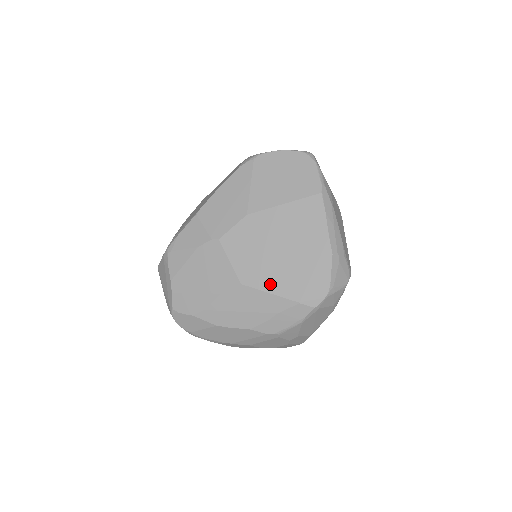
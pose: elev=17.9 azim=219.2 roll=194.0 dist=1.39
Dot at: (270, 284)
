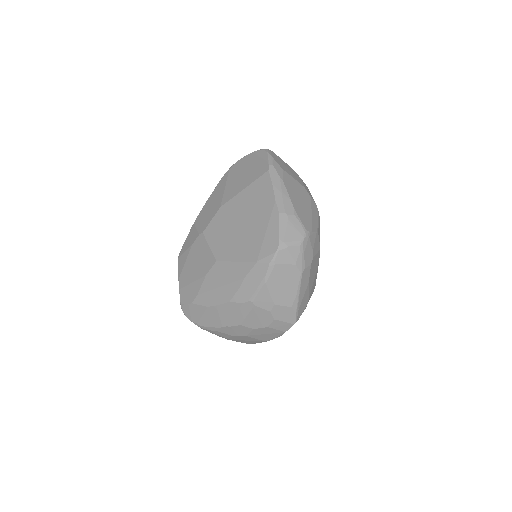
Dot at: (236, 254)
